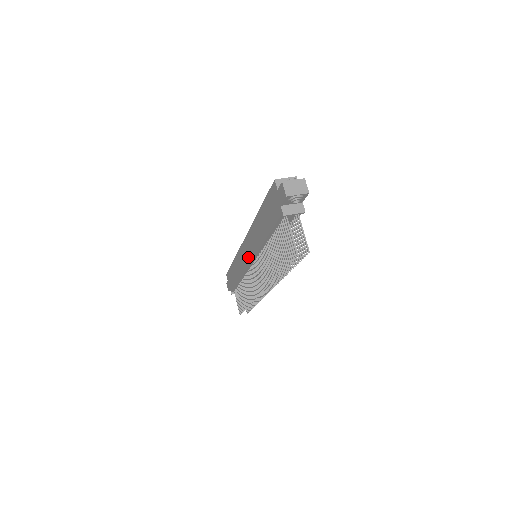
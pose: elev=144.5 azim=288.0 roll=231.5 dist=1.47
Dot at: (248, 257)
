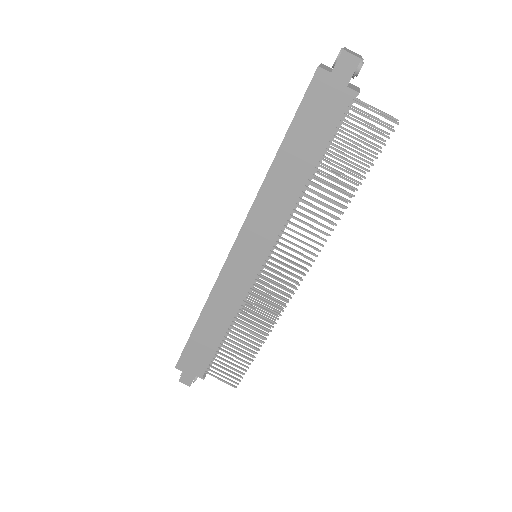
Dot at: (255, 259)
